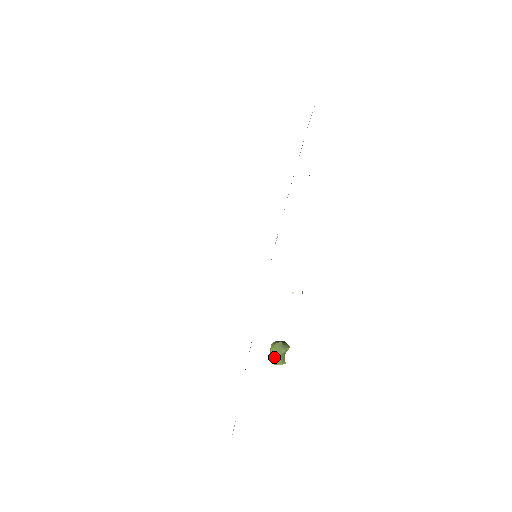
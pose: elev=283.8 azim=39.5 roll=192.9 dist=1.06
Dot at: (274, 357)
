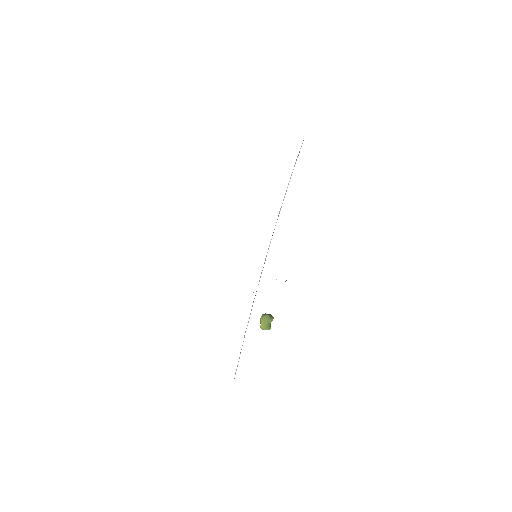
Dot at: (263, 325)
